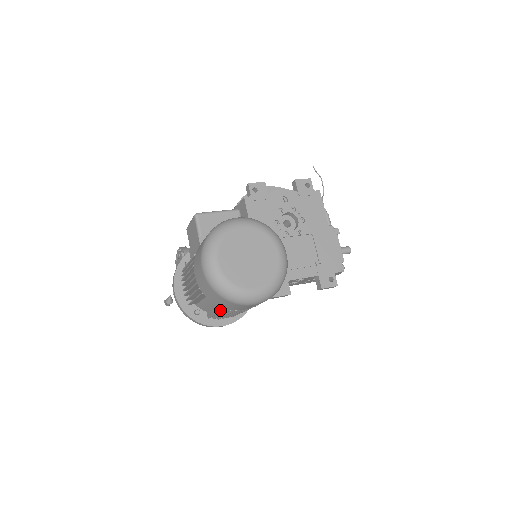
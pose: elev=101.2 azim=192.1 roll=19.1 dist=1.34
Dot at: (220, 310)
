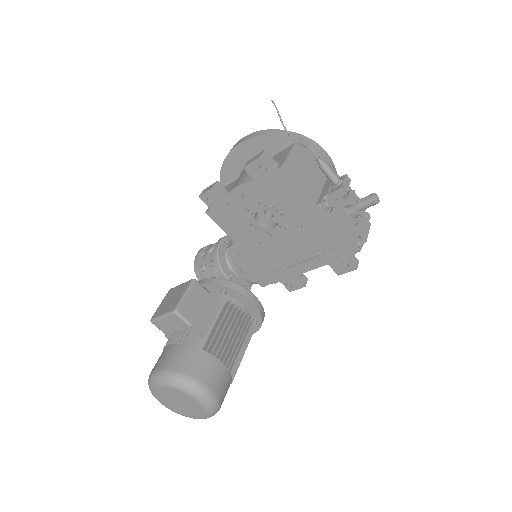
Dot at: occluded
